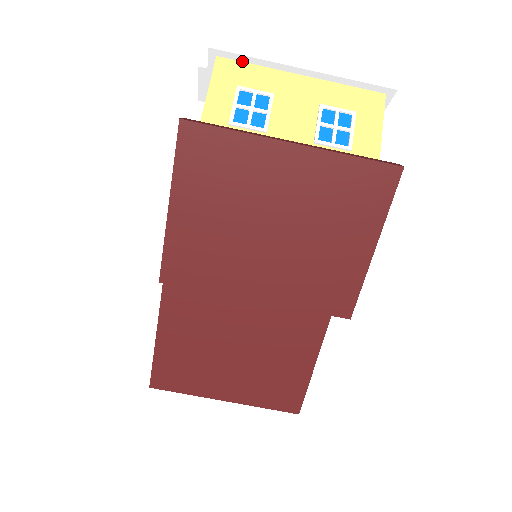
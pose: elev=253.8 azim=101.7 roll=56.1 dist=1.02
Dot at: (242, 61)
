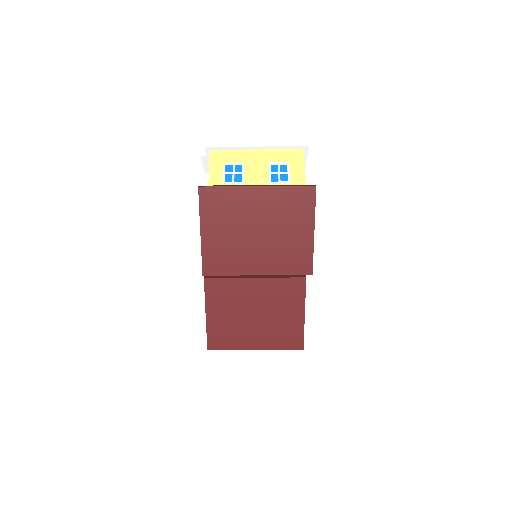
Dot at: (224, 149)
